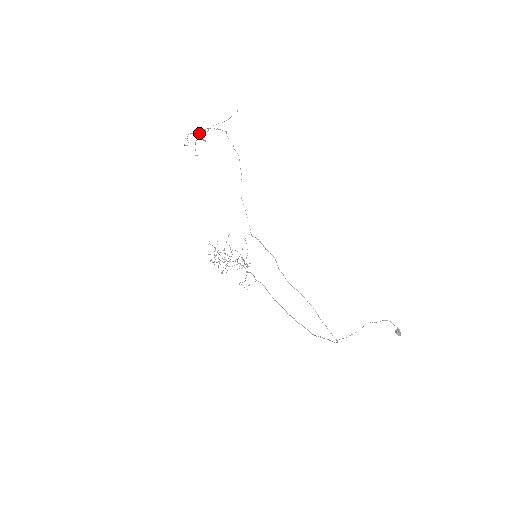
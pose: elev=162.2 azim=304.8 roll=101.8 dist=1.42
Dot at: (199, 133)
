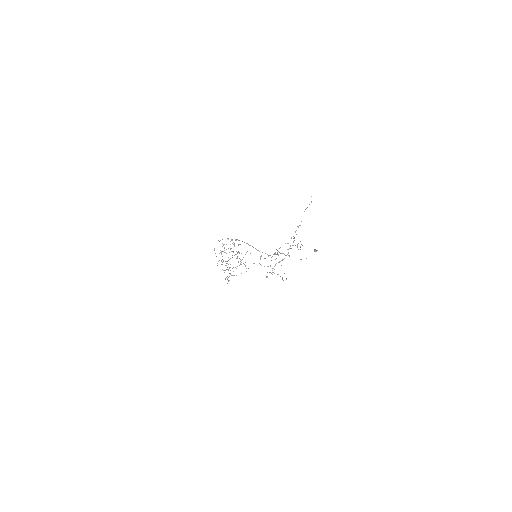
Dot at: (282, 260)
